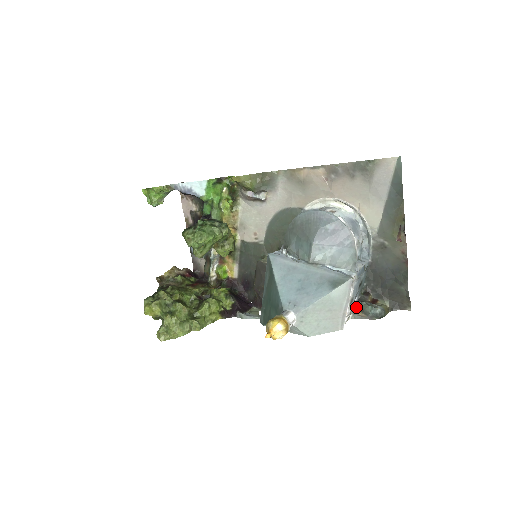
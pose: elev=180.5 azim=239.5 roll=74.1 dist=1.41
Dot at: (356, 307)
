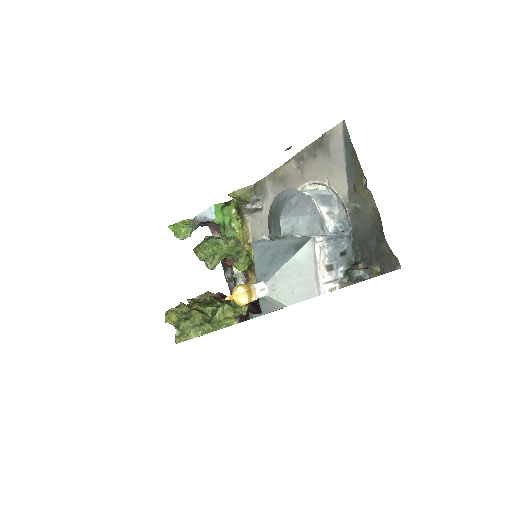
Dot at: (344, 277)
